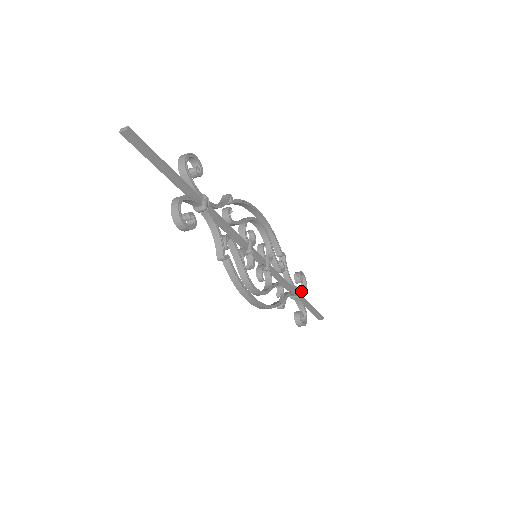
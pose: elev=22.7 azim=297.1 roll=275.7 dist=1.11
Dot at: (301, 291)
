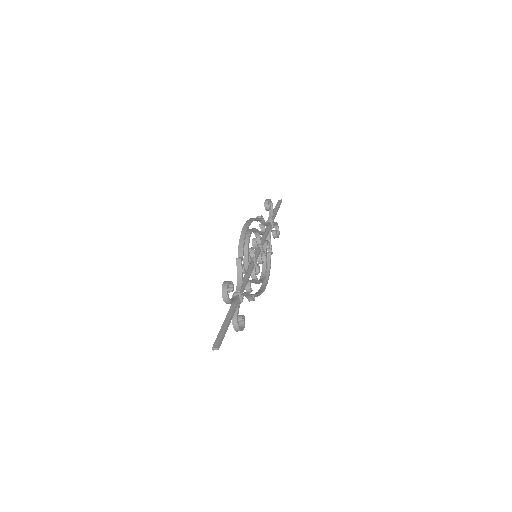
Dot at: (272, 216)
